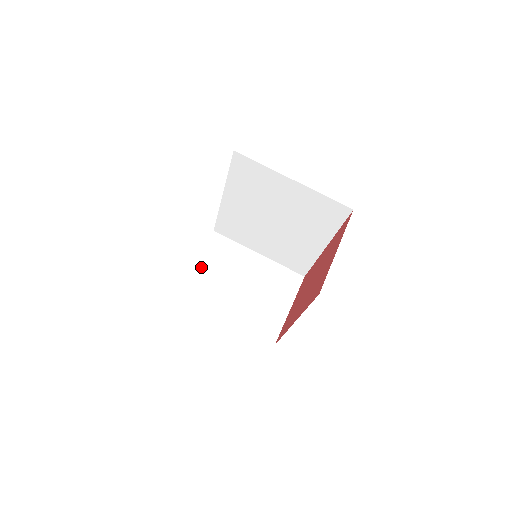
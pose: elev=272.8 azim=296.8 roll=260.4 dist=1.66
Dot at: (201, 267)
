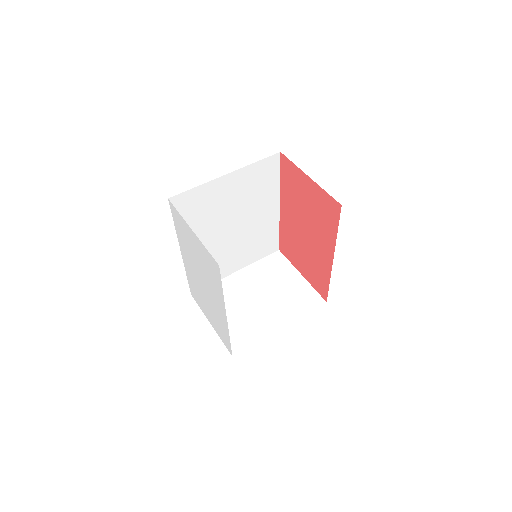
Dot at: occluded
